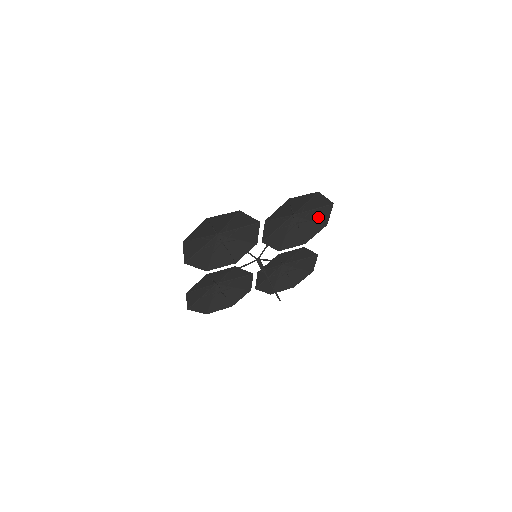
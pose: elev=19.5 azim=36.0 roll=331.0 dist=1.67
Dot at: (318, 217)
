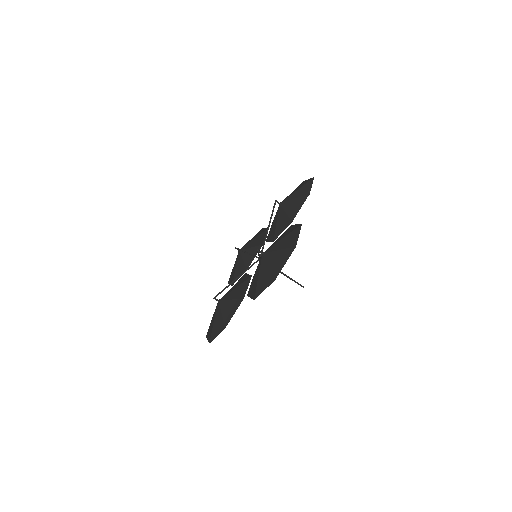
Dot at: occluded
